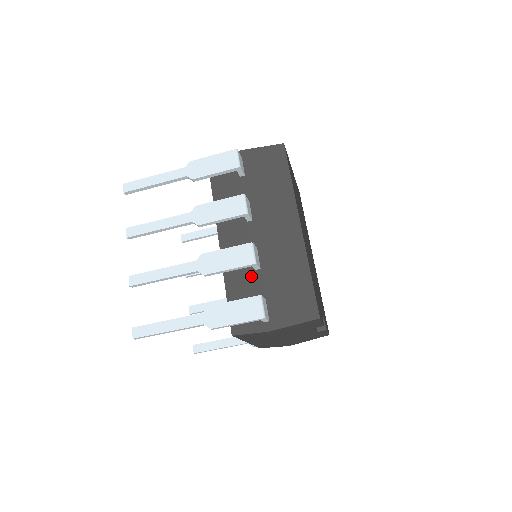
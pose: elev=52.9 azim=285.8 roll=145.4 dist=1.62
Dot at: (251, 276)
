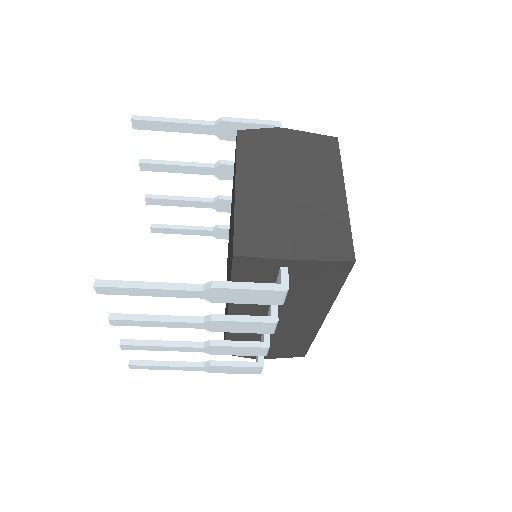
Dot at: (255, 338)
